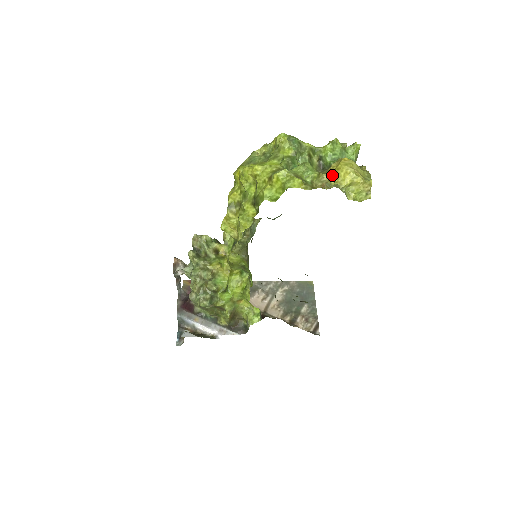
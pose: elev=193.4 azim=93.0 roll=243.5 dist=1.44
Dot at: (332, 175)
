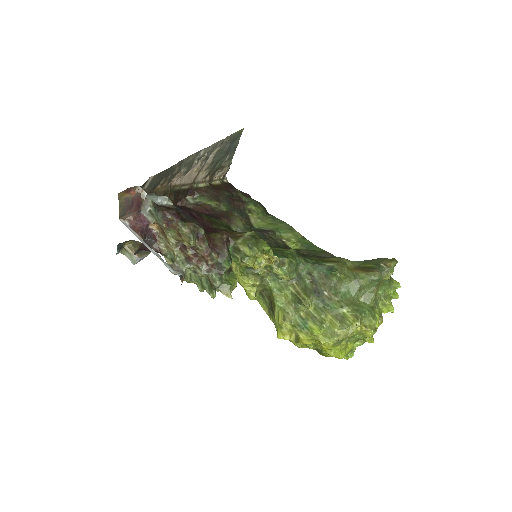
Dot at: occluded
